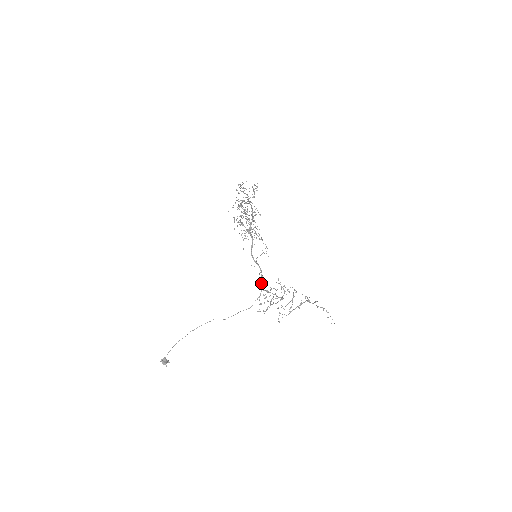
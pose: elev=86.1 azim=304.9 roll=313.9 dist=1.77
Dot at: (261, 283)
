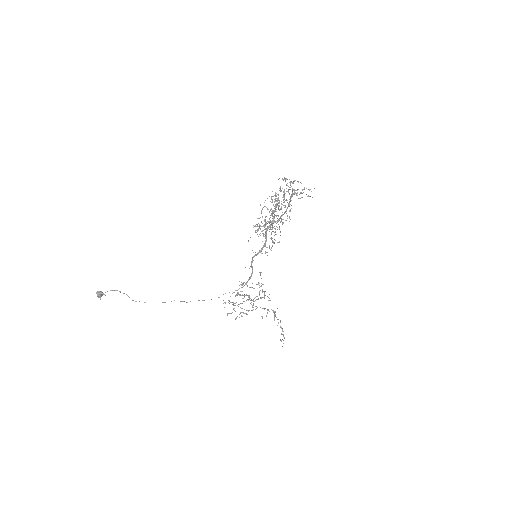
Dot at: (243, 284)
